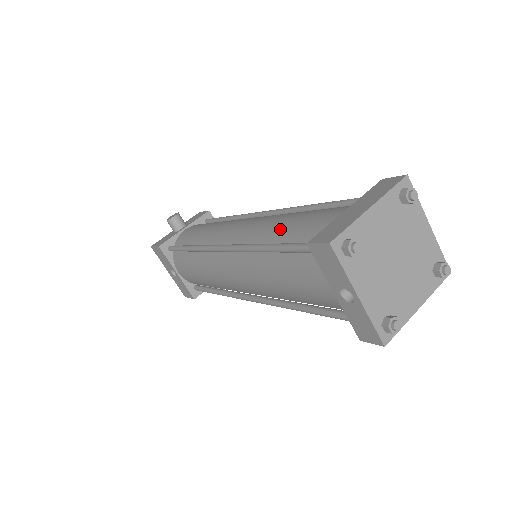
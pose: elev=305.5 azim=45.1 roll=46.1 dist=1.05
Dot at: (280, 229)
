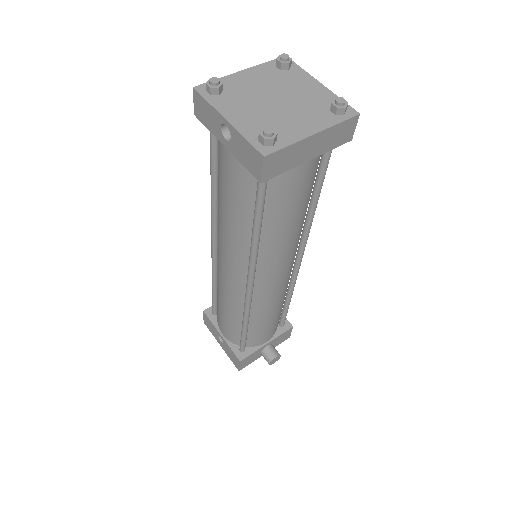
Dot at: occluded
